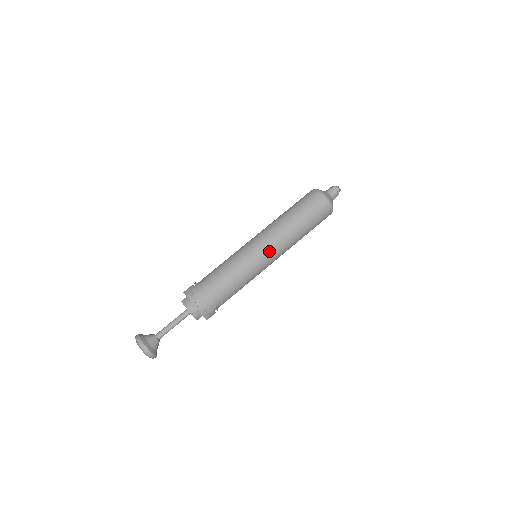
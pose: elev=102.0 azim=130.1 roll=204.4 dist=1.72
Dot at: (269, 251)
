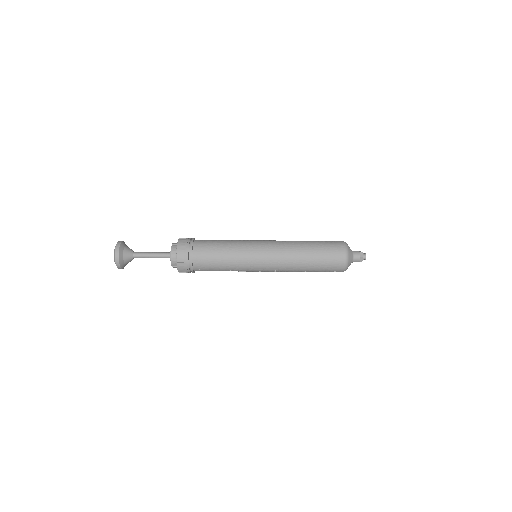
Dot at: (267, 258)
